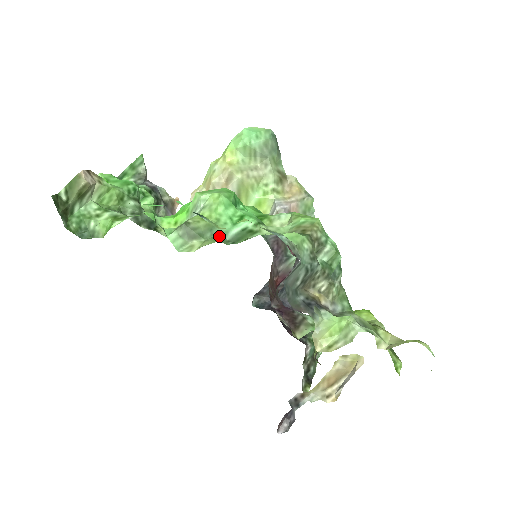
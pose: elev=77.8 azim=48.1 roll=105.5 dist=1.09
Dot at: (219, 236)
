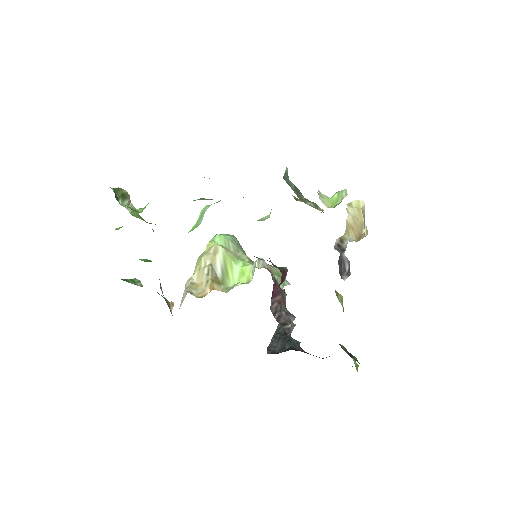
Dot at: occluded
